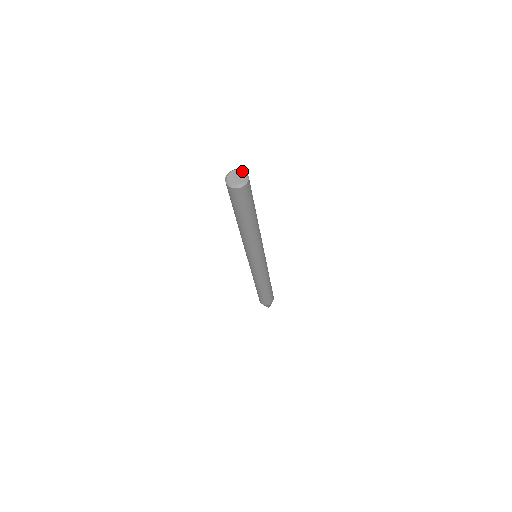
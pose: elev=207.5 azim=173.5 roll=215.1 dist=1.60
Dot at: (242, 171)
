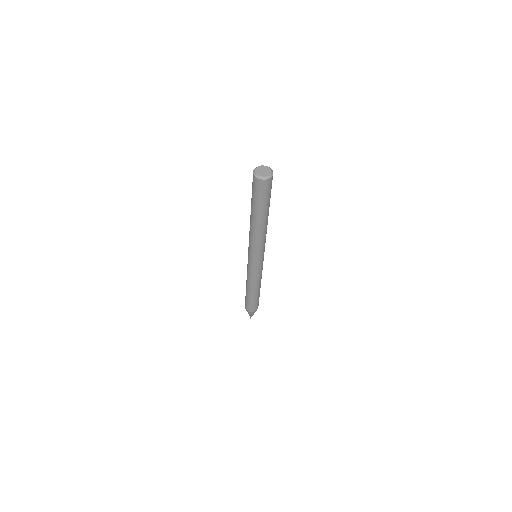
Dot at: (261, 166)
